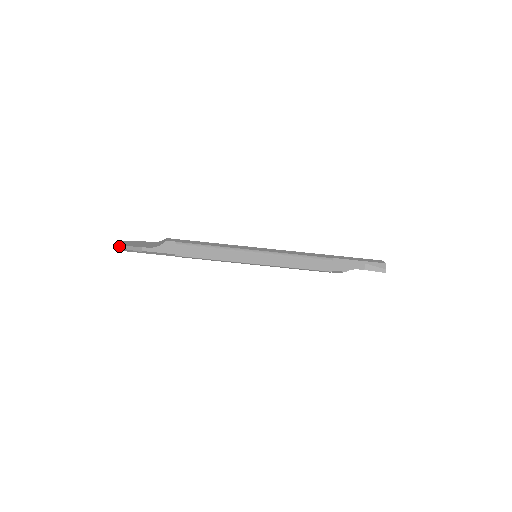
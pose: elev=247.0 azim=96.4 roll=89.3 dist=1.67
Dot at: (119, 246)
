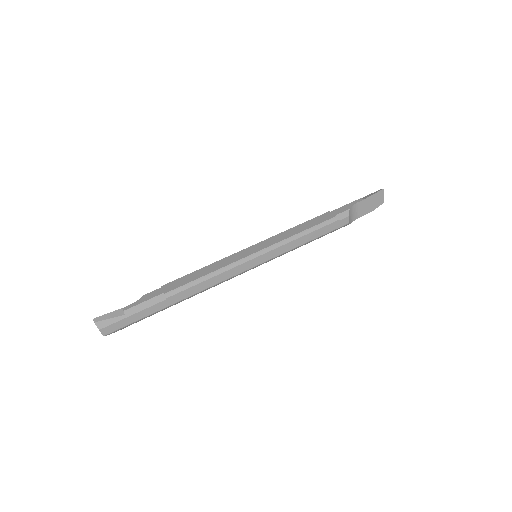
Dot at: (93, 320)
